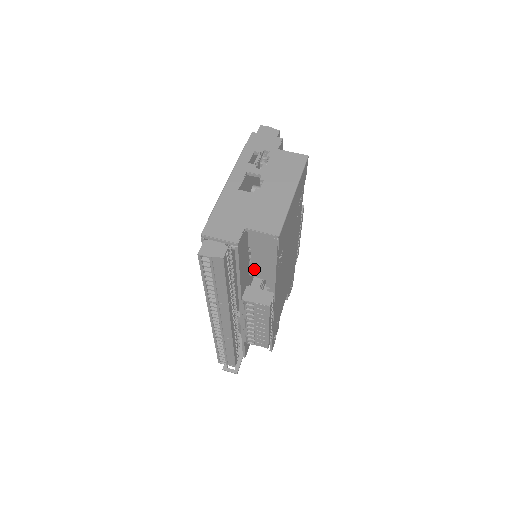
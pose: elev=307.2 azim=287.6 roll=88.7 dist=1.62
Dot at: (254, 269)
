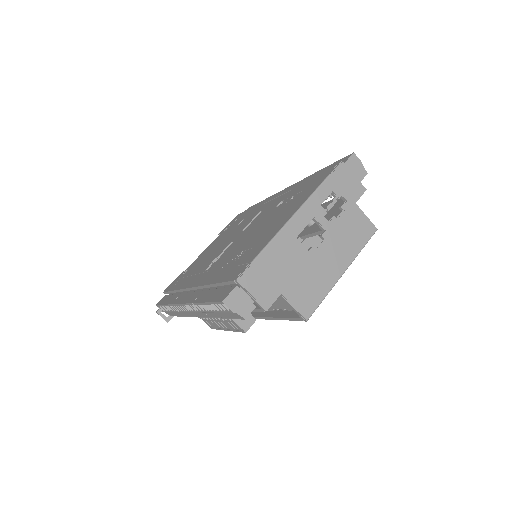
Dot at: occluded
